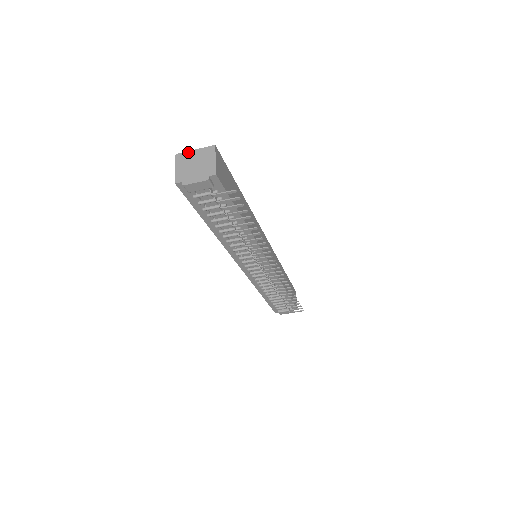
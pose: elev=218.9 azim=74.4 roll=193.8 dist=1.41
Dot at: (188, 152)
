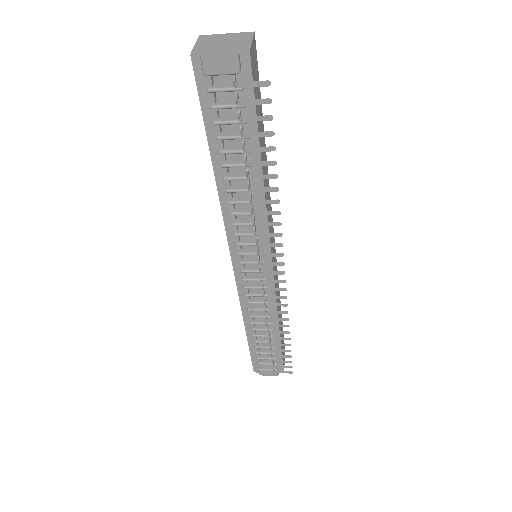
Dot at: (217, 34)
